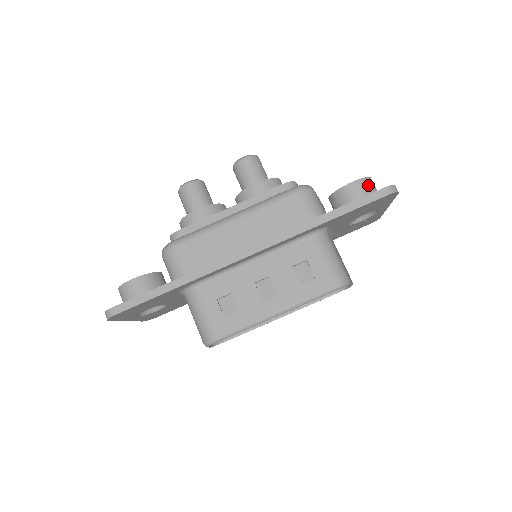
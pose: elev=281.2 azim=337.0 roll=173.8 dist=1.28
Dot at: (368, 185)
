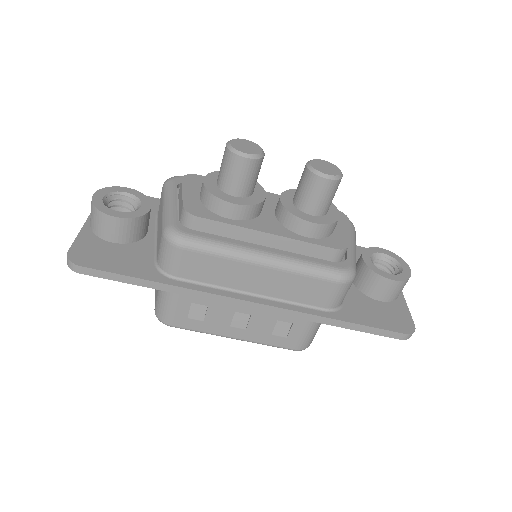
Dot at: (401, 287)
